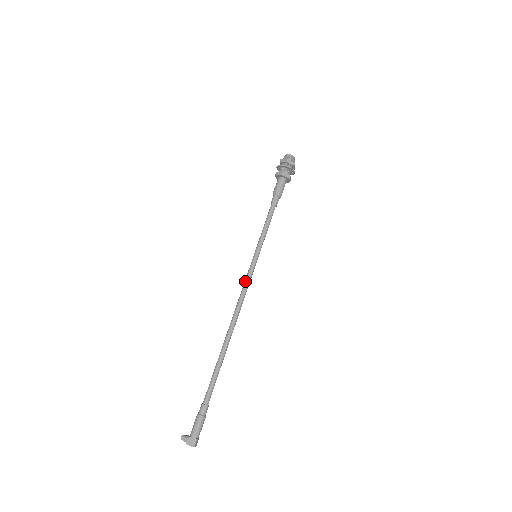
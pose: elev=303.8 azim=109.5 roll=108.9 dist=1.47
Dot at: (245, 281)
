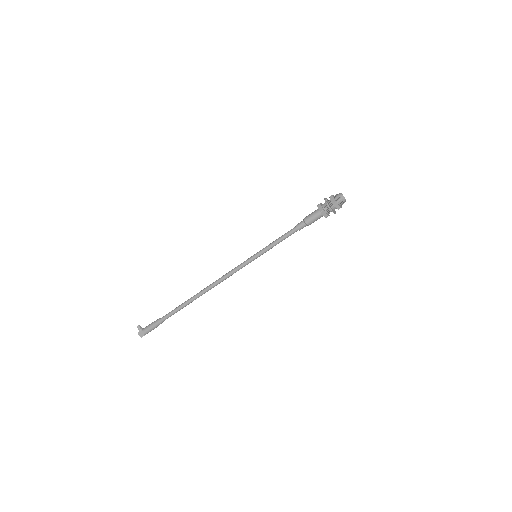
Dot at: (235, 268)
